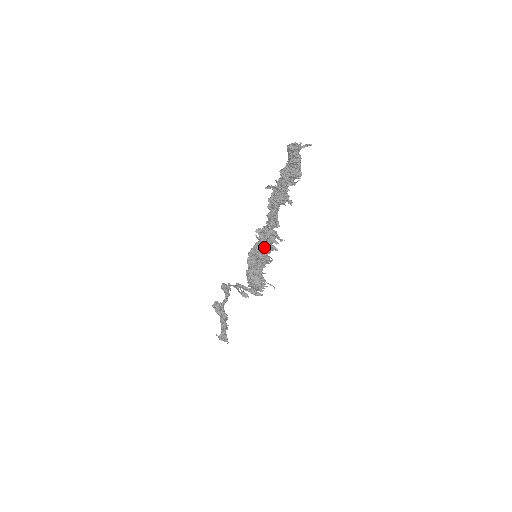
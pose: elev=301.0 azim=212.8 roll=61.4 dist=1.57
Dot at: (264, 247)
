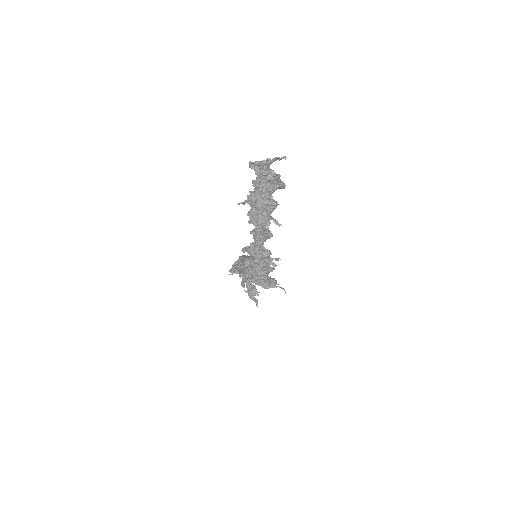
Dot at: (257, 266)
